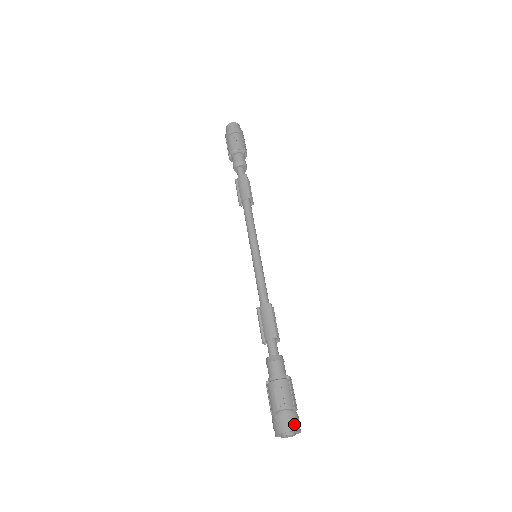
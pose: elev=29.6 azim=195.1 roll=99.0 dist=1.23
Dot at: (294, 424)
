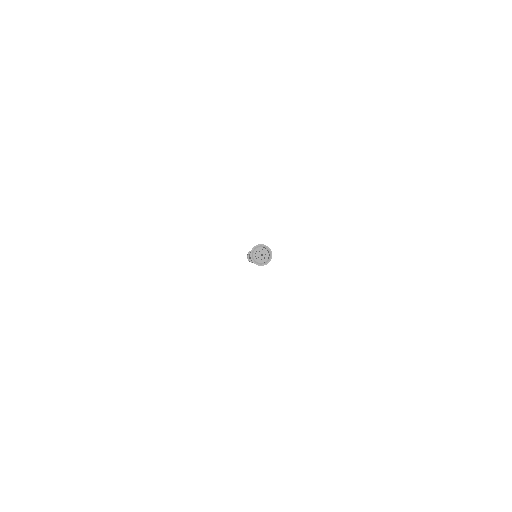
Dot at: (261, 244)
